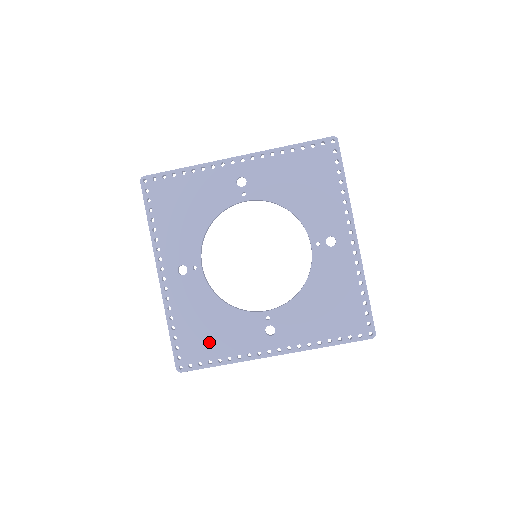
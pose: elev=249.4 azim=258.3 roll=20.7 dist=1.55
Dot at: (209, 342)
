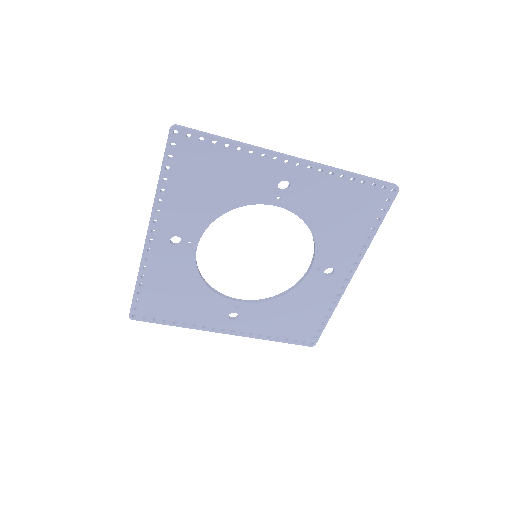
Dot at: (172, 307)
